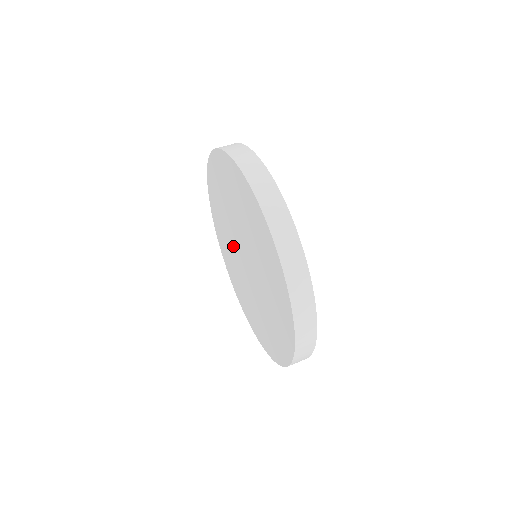
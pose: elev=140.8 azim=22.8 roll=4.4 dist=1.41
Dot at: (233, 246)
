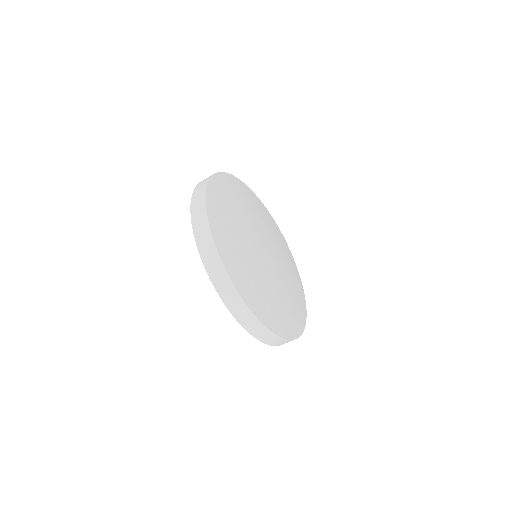
Dot at: occluded
